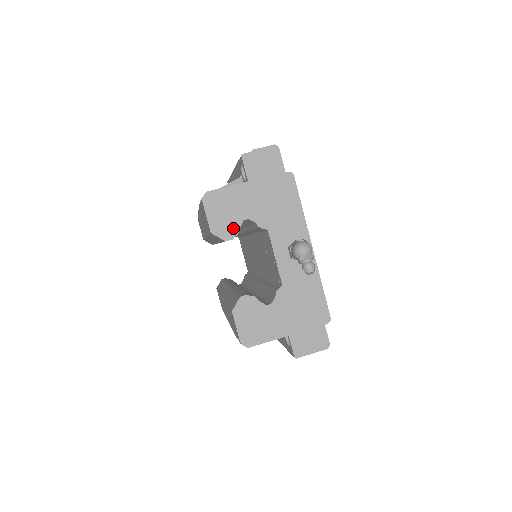
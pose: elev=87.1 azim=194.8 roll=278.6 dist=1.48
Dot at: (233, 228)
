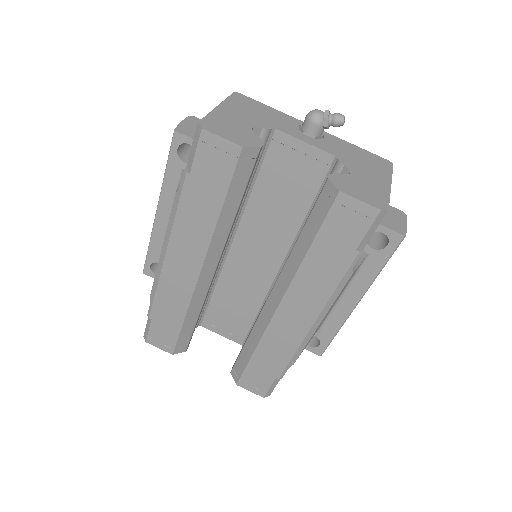
Dot at: (252, 137)
